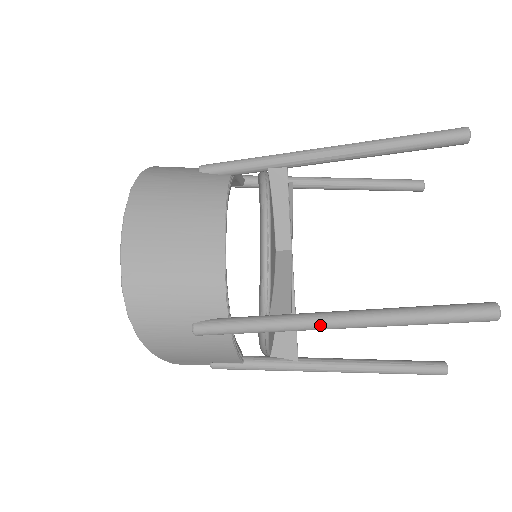
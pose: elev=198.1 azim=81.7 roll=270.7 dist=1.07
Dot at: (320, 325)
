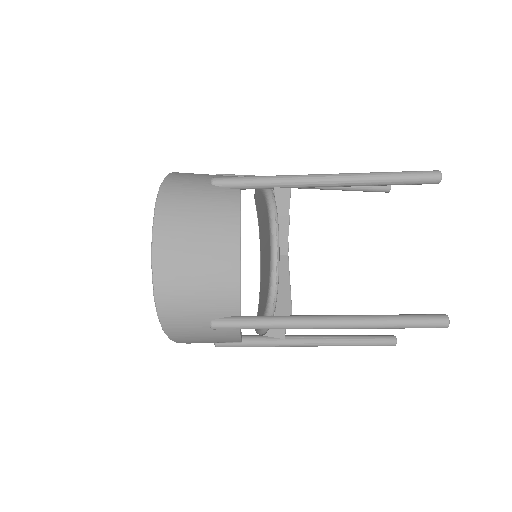
Dot at: (316, 326)
